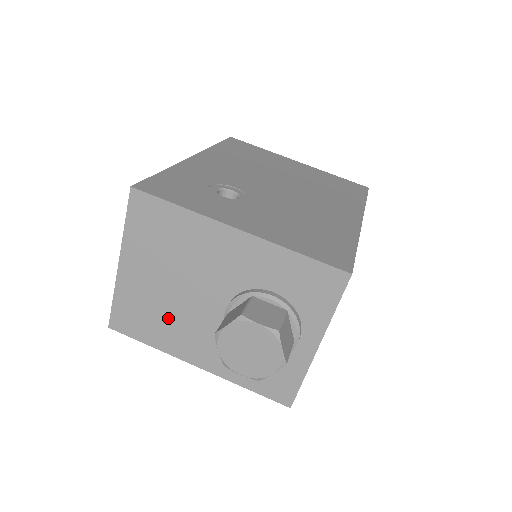
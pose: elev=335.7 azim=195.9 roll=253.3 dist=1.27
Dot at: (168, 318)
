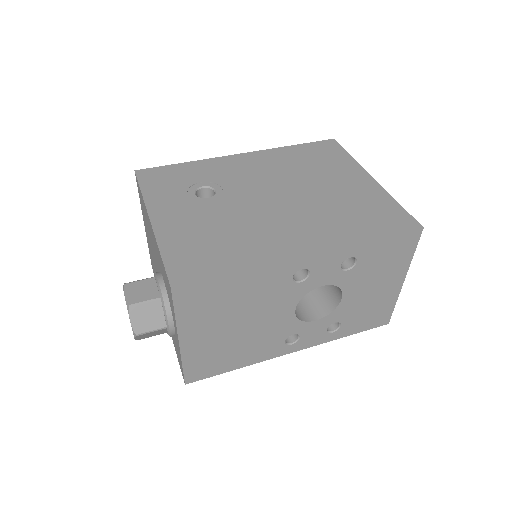
Dot at: occluded
